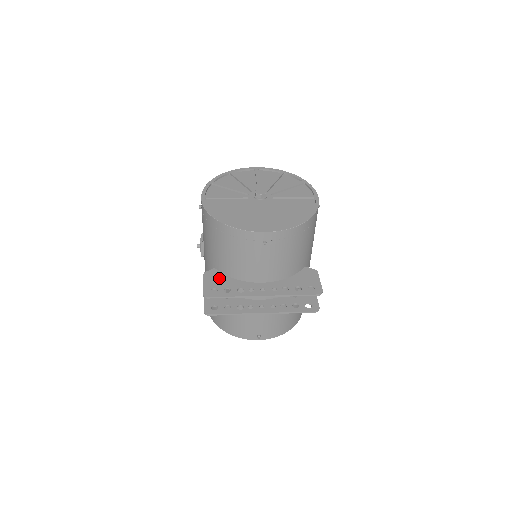
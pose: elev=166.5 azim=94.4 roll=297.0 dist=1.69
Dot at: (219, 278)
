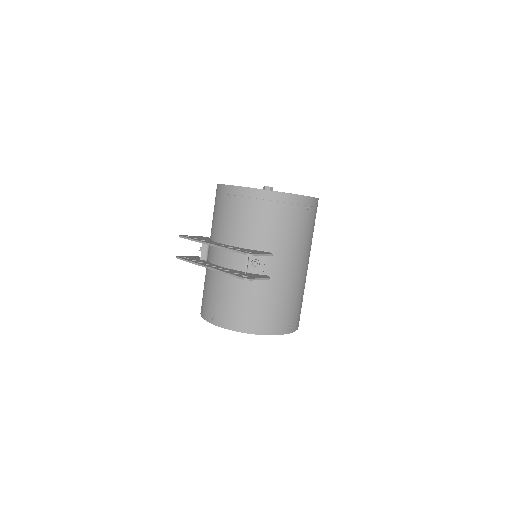
Dot at: (203, 238)
